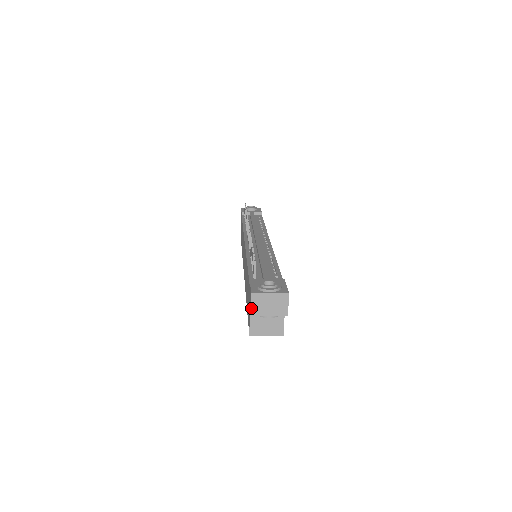
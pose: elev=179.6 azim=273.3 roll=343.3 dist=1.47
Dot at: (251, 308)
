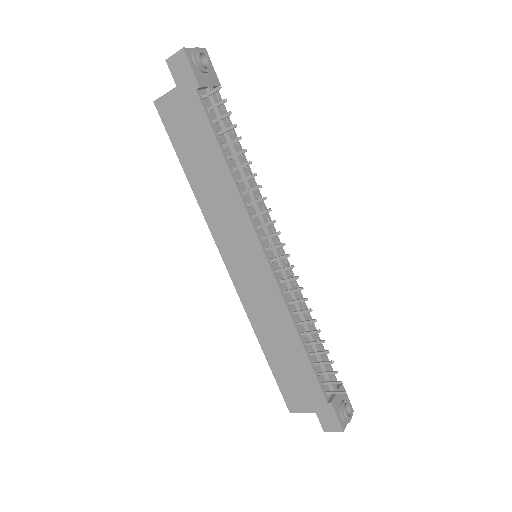
Dot at: occluded
